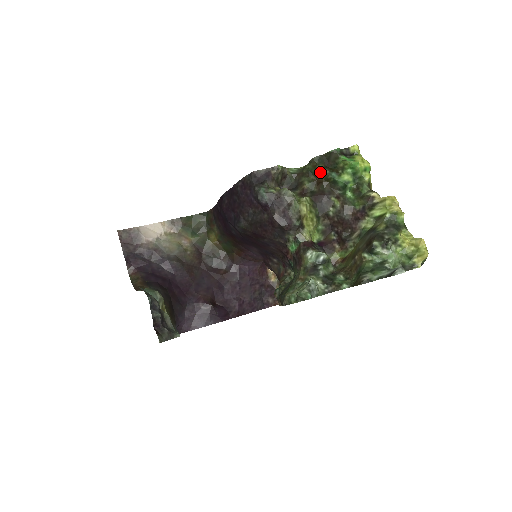
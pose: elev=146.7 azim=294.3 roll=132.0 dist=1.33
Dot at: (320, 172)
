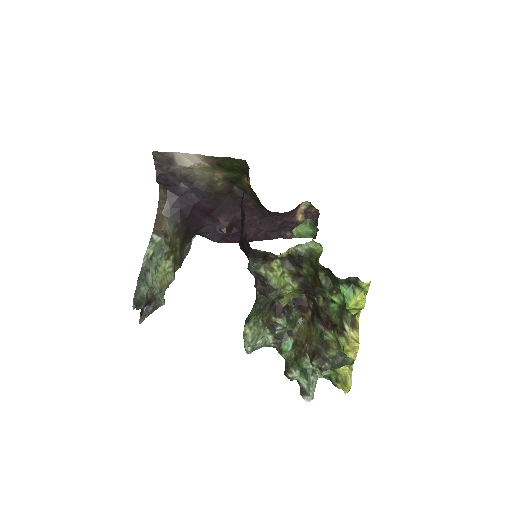
Dot at: (318, 277)
